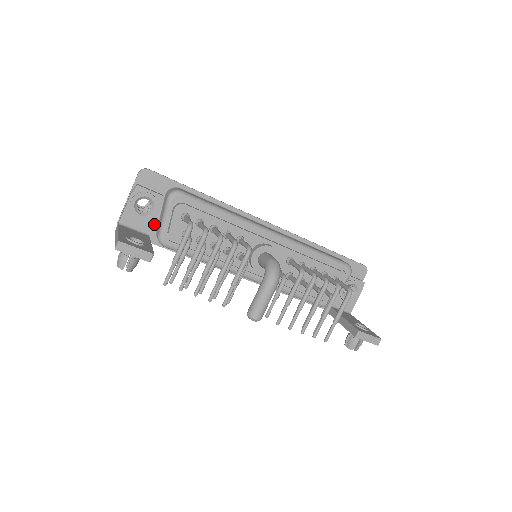
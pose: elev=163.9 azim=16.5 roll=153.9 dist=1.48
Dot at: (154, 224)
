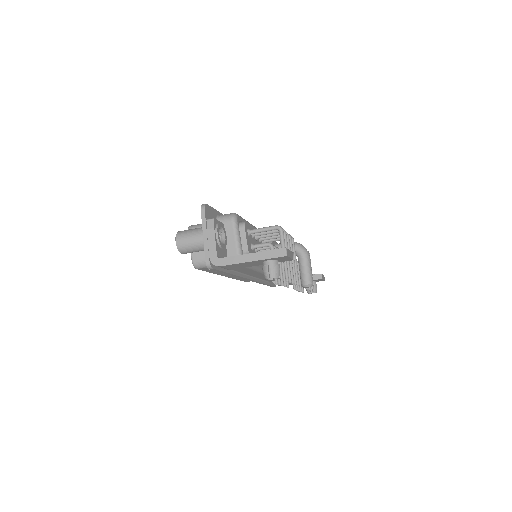
Dot at: occluded
